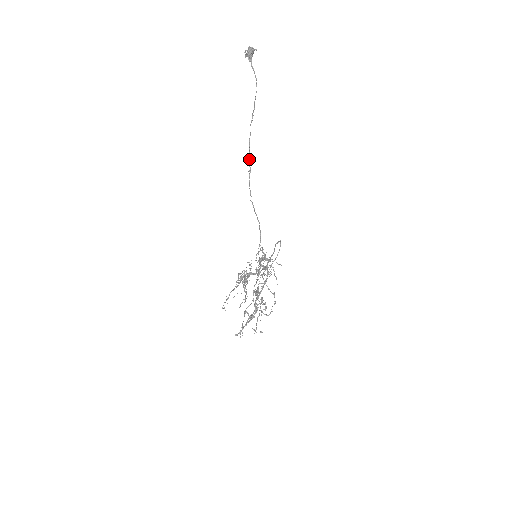
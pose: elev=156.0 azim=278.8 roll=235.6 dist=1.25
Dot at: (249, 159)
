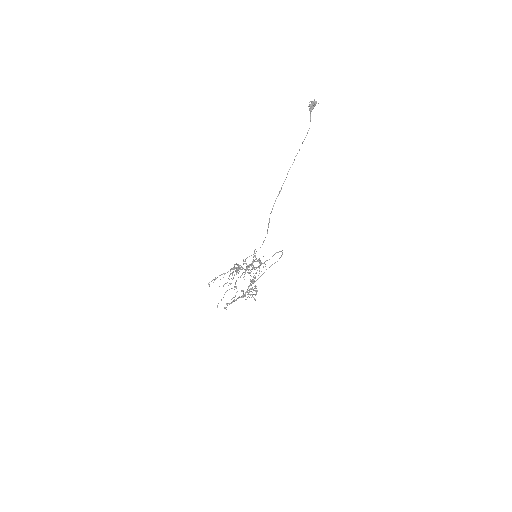
Dot at: (283, 183)
